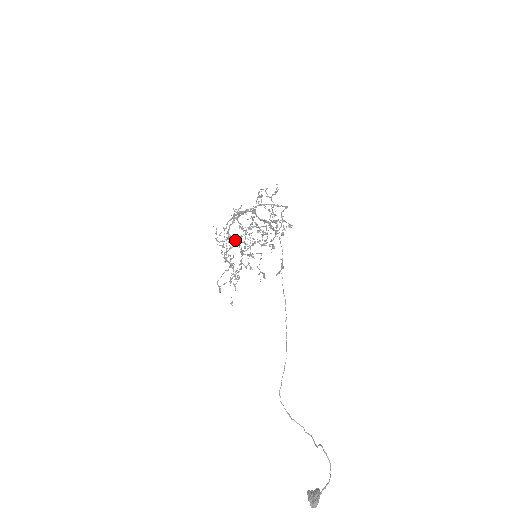
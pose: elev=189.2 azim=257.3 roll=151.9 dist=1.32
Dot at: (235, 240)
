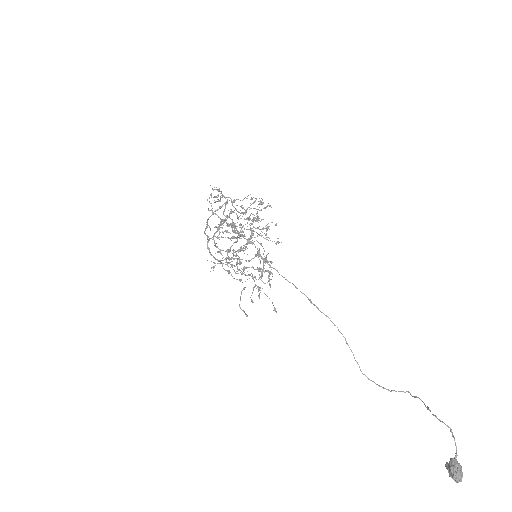
Dot at: (228, 259)
